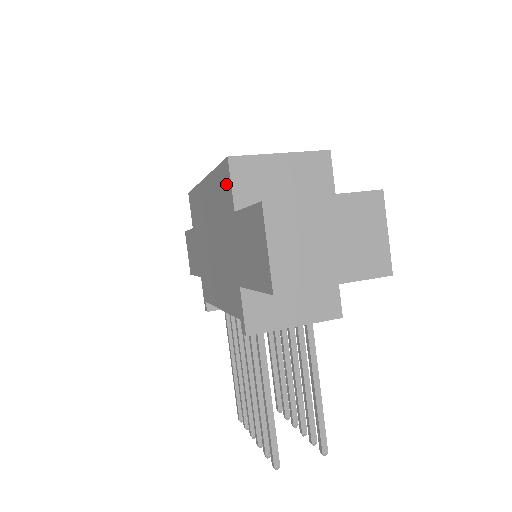
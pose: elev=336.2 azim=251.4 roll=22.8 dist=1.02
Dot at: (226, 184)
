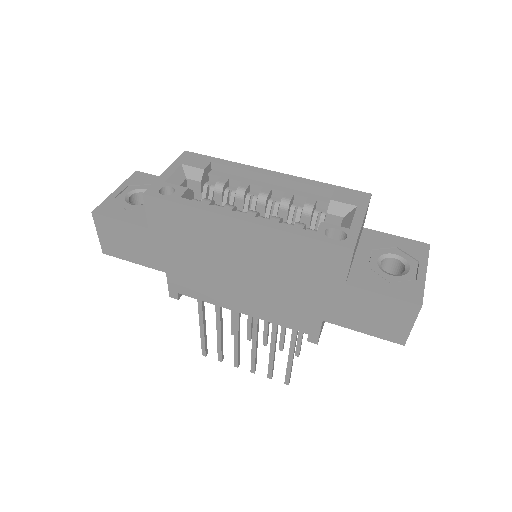
Dot at: (334, 261)
